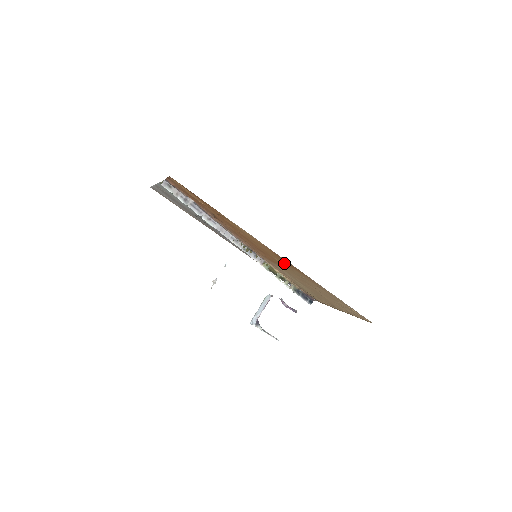
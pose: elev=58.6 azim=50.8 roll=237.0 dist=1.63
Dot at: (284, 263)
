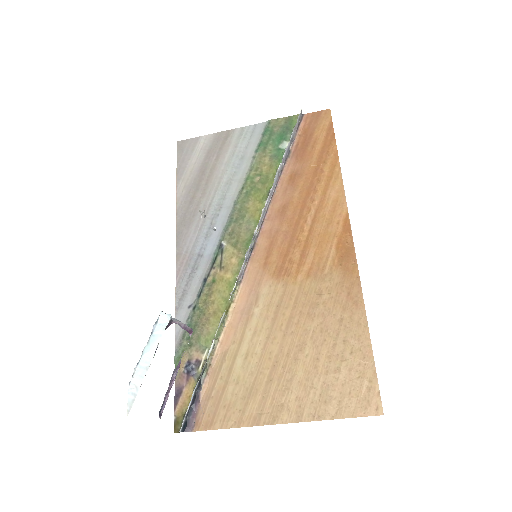
Dot at: (326, 260)
